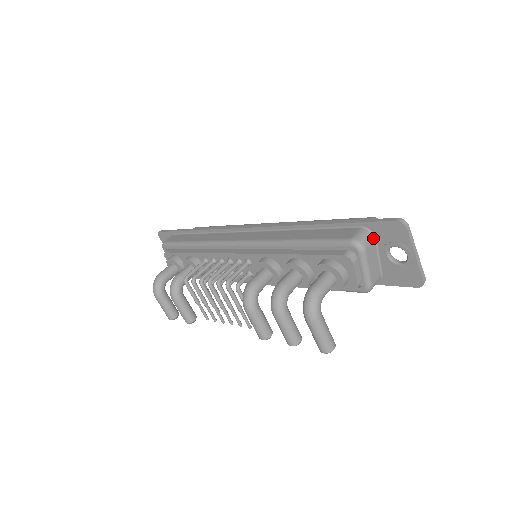
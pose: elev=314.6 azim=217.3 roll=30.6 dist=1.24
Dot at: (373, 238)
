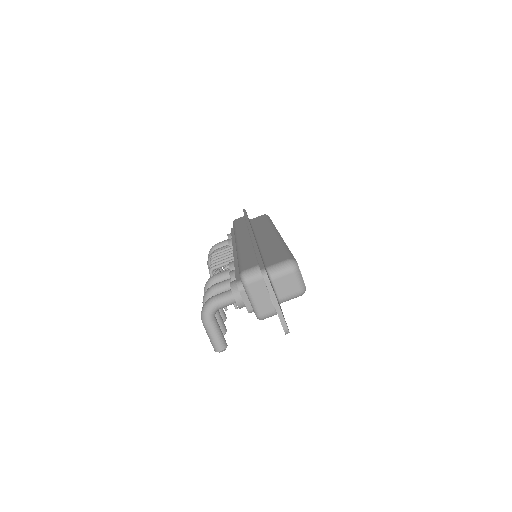
Dot at: (261, 277)
